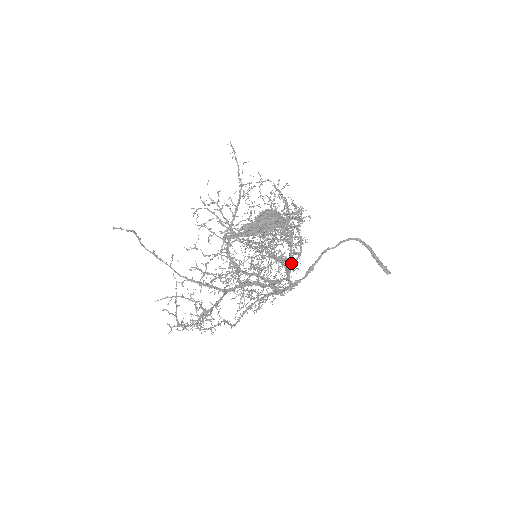
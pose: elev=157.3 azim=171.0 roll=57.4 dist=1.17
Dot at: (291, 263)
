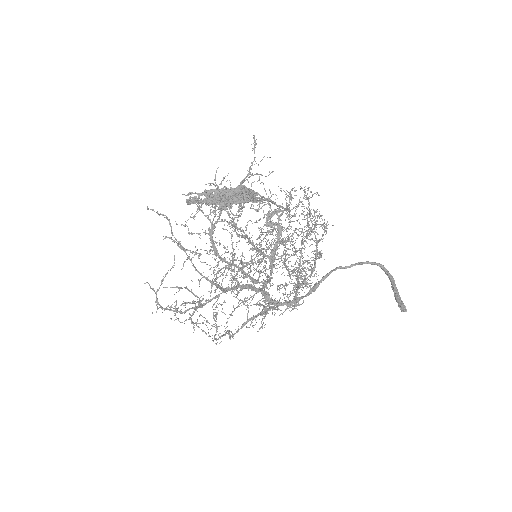
Dot at: (303, 280)
